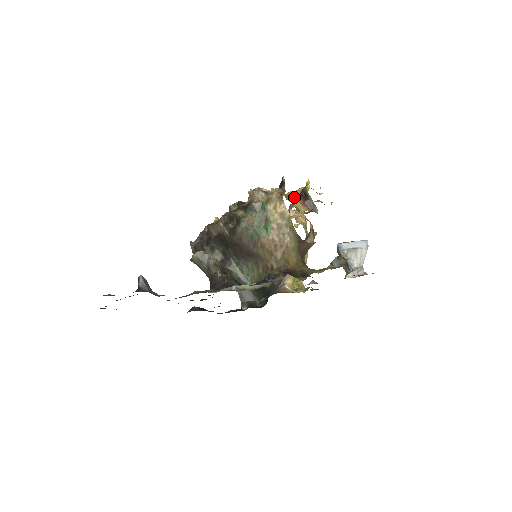
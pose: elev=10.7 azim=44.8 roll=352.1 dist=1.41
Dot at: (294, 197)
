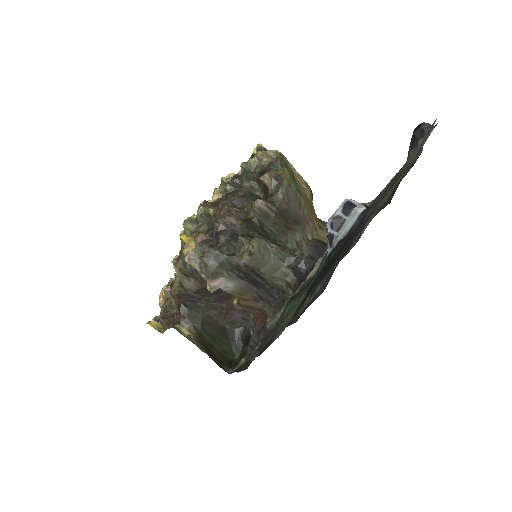
Dot at: occluded
